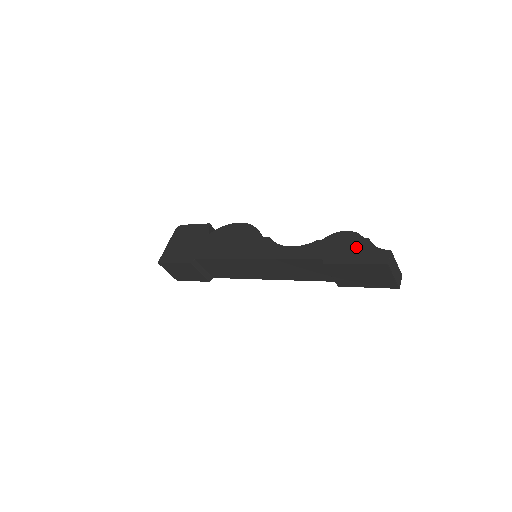
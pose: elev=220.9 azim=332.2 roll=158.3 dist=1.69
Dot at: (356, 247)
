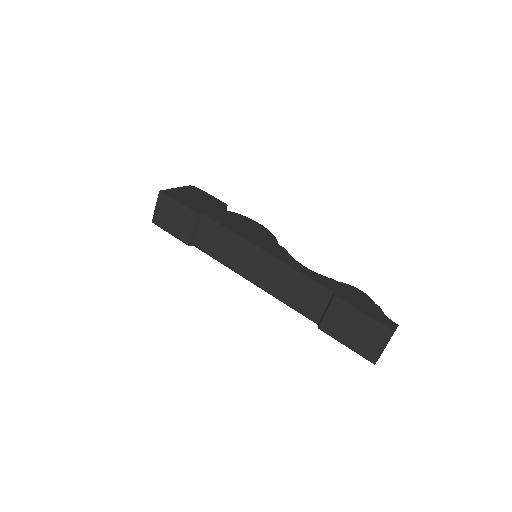
Dot at: (368, 304)
